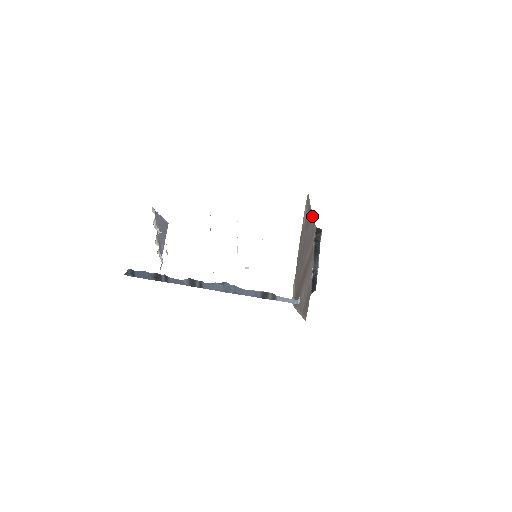
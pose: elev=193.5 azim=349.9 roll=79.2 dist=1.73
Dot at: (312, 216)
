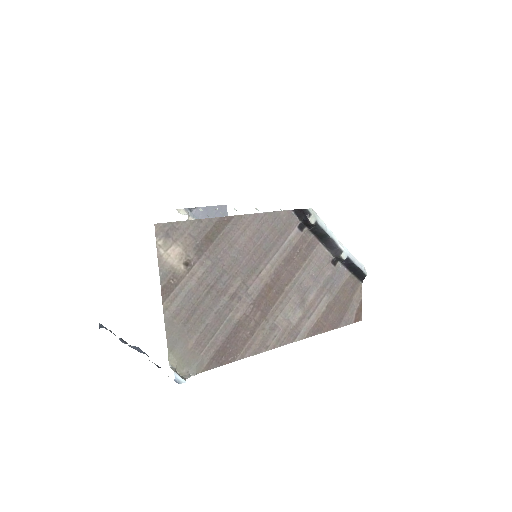
Dot at: (244, 216)
